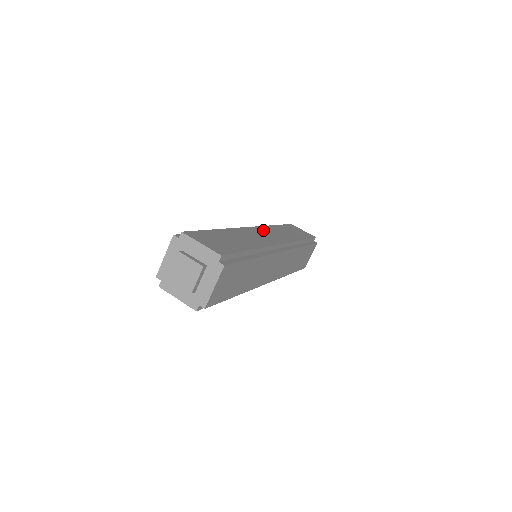
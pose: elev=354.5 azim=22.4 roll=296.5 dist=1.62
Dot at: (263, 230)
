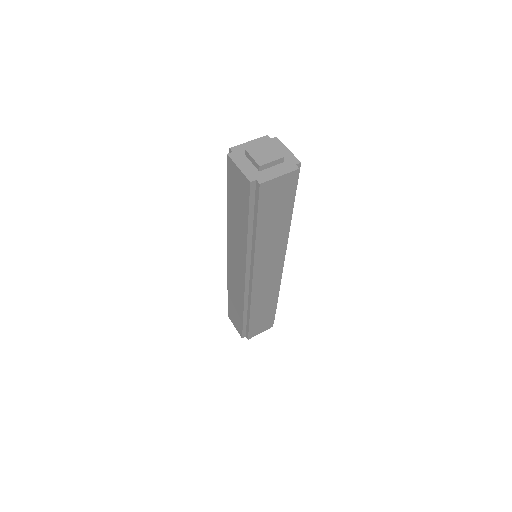
Dot at: occluded
